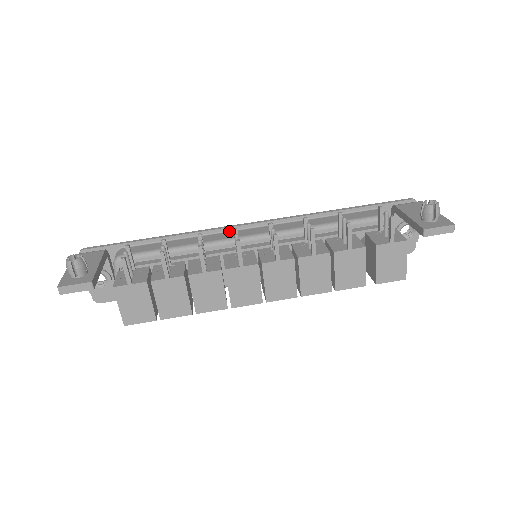
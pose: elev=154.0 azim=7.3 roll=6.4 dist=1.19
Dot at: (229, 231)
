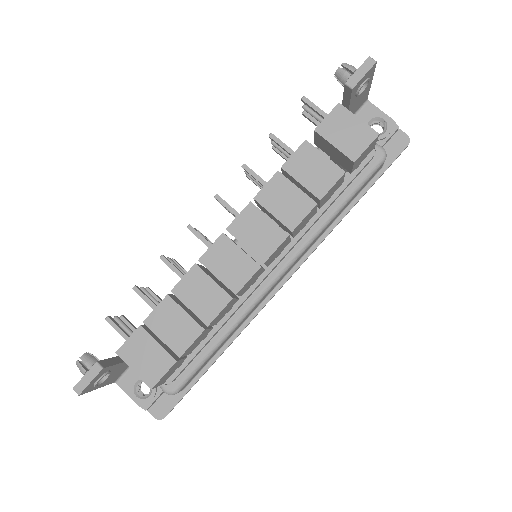
Dot at: occluded
